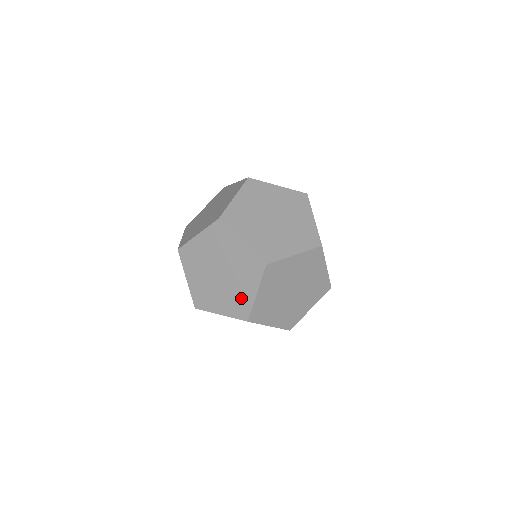
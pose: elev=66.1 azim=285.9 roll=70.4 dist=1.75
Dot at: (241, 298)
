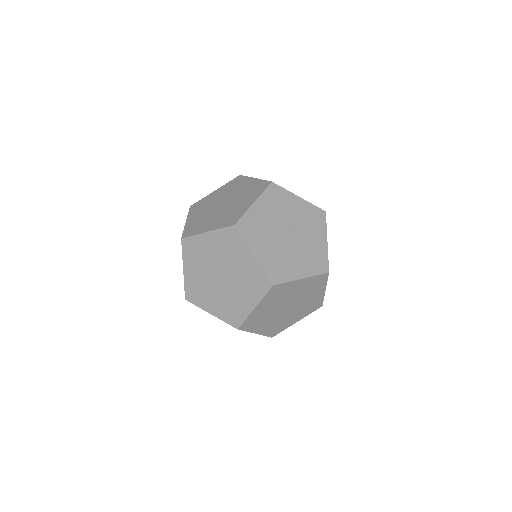
Dot at: occluded
